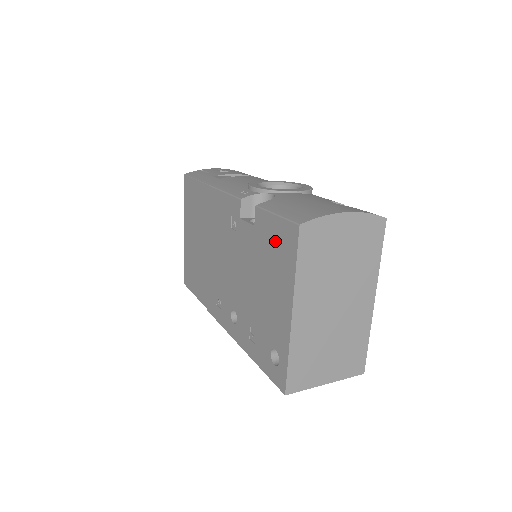
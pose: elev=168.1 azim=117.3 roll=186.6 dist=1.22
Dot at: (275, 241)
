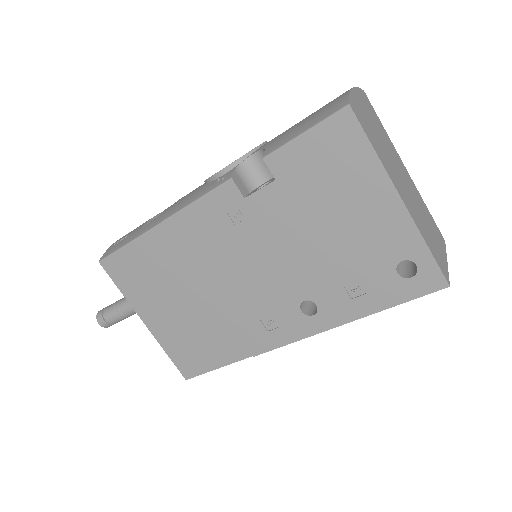
Dot at: (322, 158)
